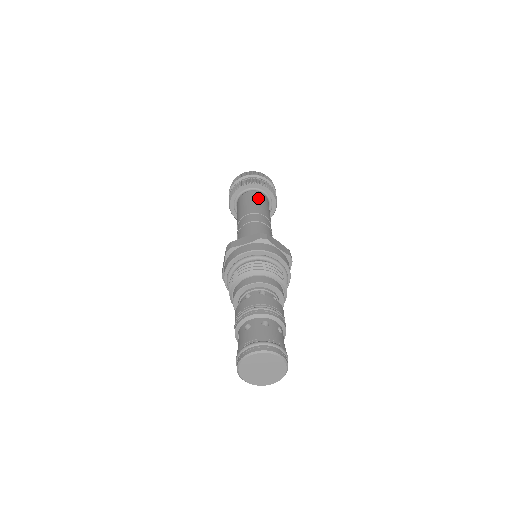
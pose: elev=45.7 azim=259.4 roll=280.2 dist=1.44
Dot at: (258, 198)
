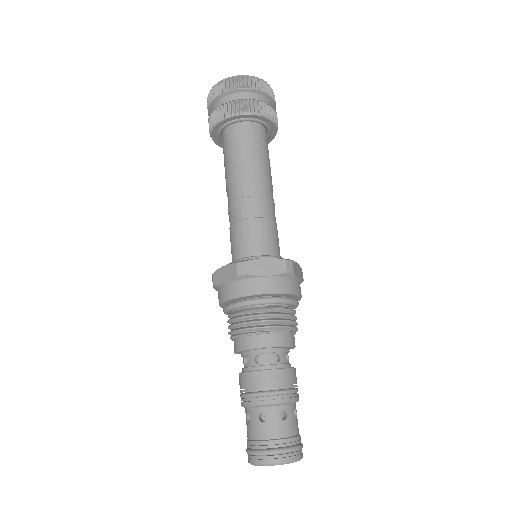
Dot at: (240, 141)
